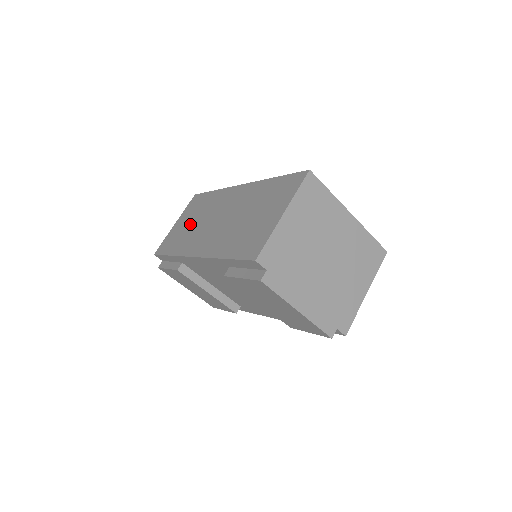
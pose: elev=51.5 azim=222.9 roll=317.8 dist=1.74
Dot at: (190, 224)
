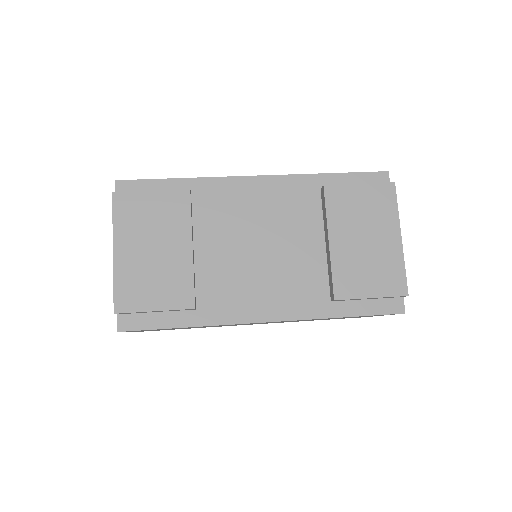
Dot at: occluded
